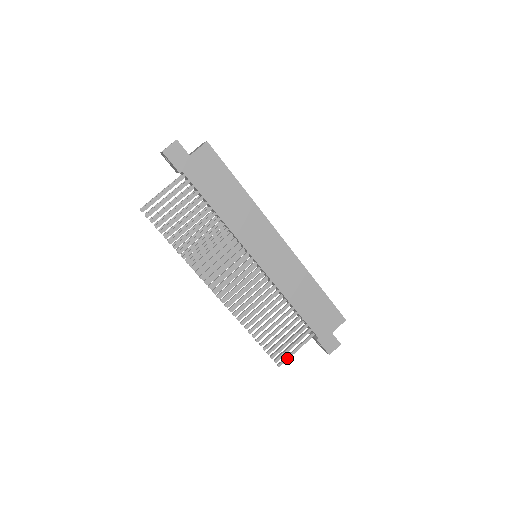
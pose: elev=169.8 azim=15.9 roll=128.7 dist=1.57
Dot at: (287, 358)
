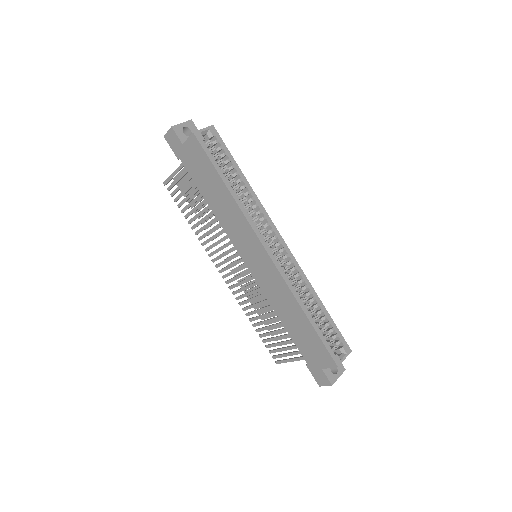
Dot at: (283, 361)
